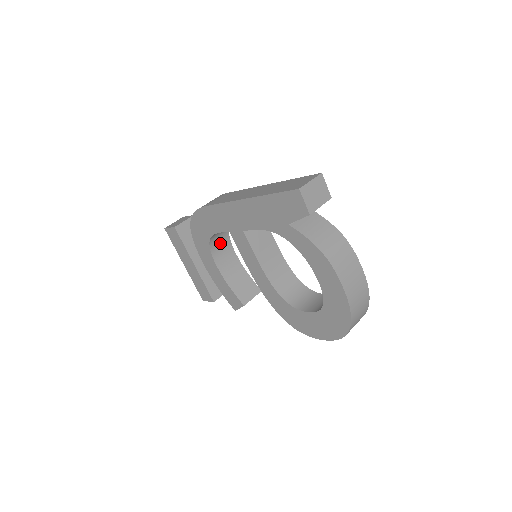
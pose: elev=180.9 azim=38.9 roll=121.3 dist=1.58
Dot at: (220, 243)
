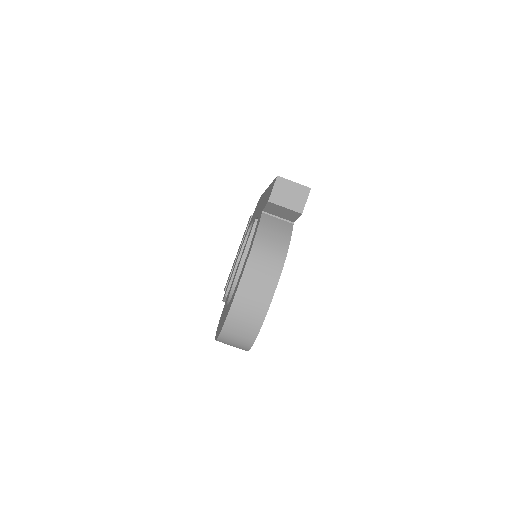
Dot at: occluded
